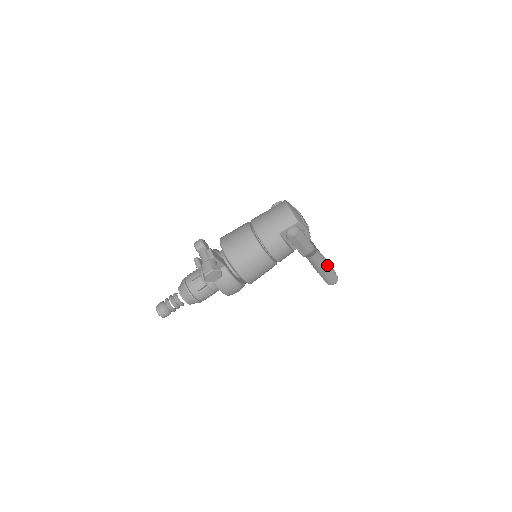
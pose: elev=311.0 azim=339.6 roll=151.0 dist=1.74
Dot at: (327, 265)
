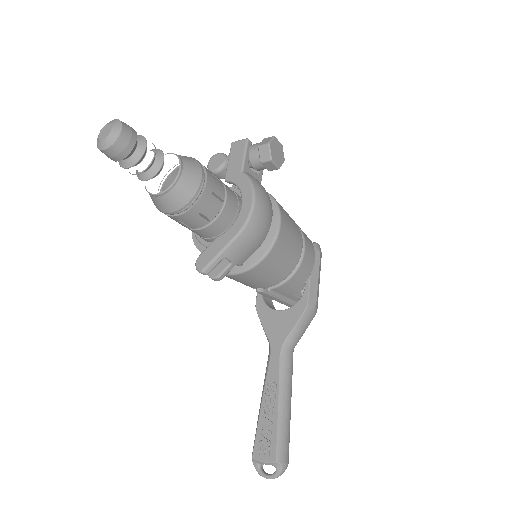
Dot at: (290, 401)
